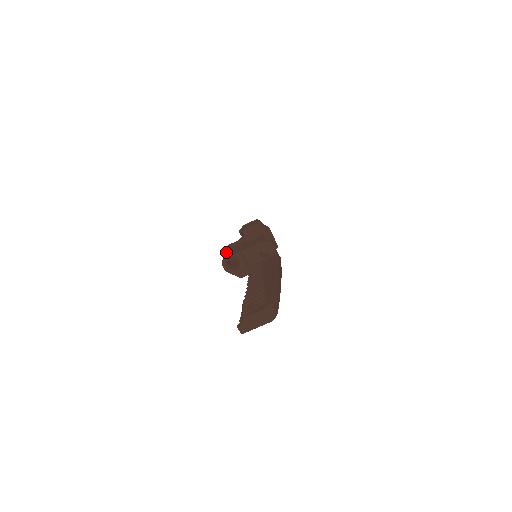
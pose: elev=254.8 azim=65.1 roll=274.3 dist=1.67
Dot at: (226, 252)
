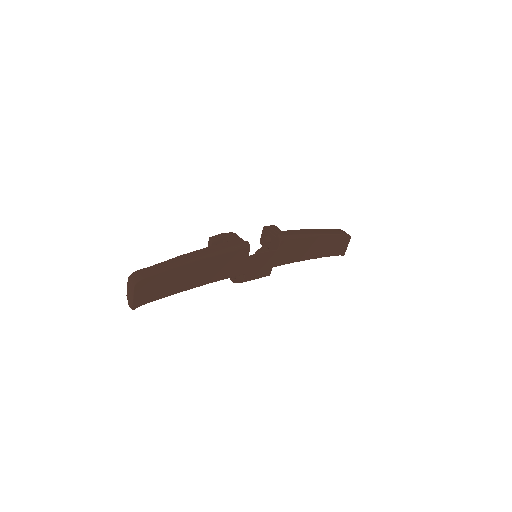
Dot at: occluded
